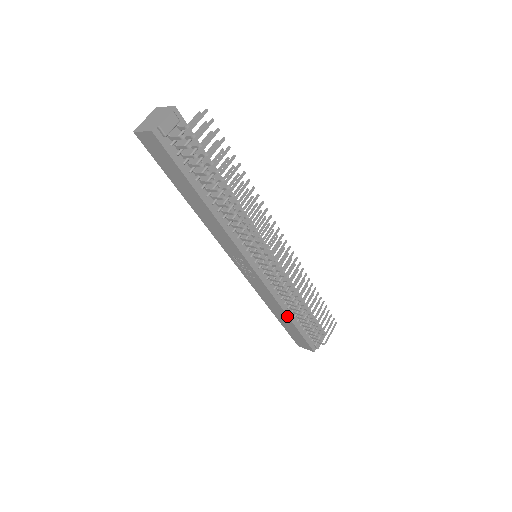
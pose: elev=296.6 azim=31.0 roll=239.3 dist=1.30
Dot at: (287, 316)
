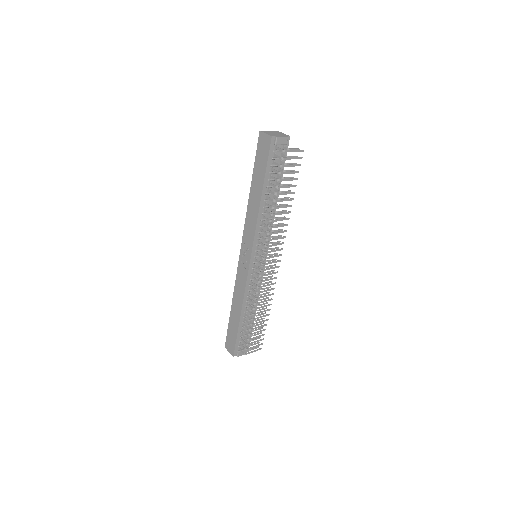
Dot at: (241, 312)
